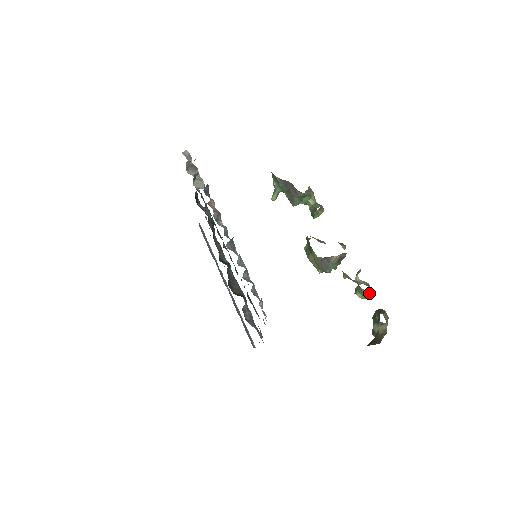
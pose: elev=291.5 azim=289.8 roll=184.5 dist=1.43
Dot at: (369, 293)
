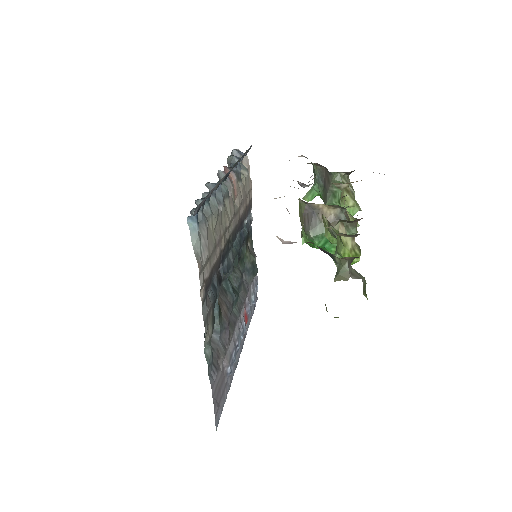
Dot at: (344, 236)
